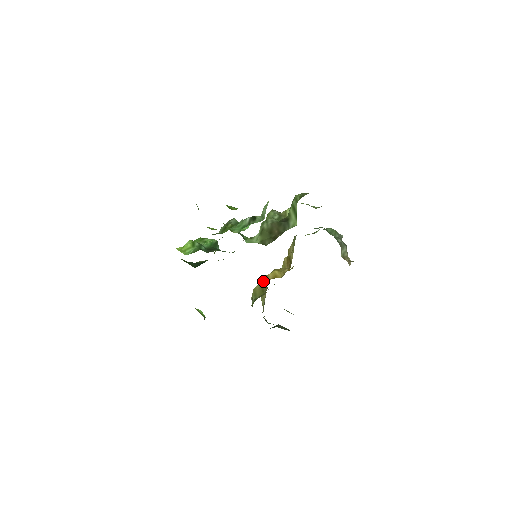
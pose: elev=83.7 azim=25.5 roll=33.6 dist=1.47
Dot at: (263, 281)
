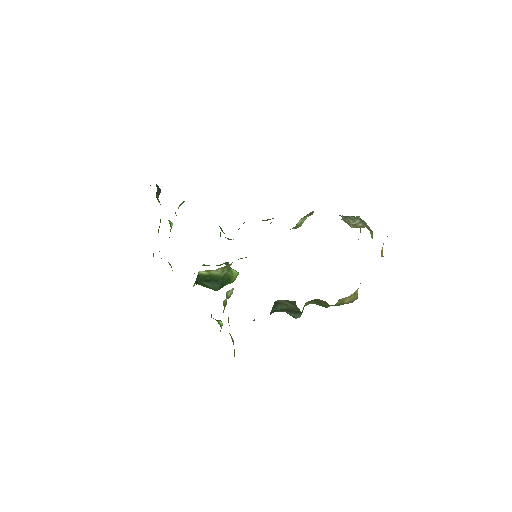
Dot at: occluded
